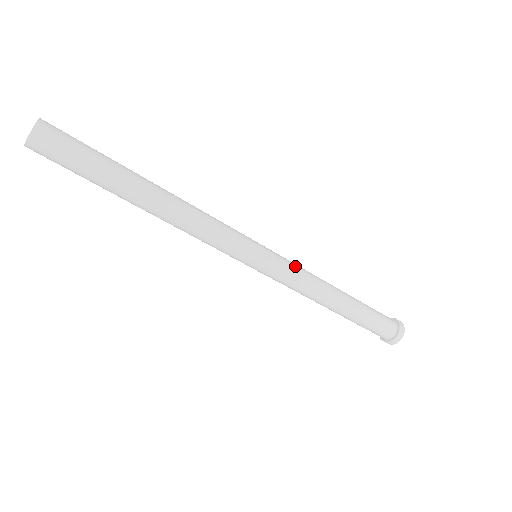
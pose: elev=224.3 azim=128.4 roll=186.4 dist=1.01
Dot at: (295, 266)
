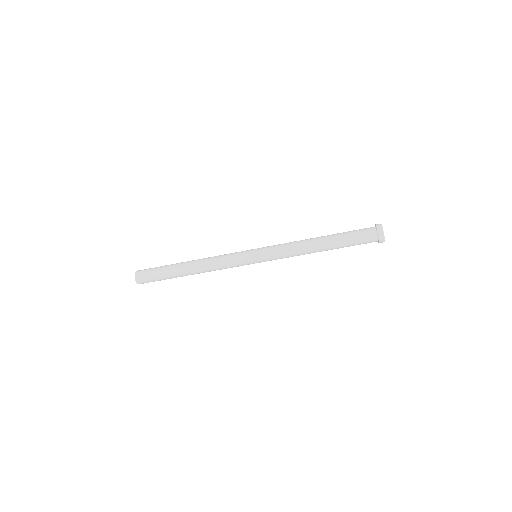
Dot at: occluded
